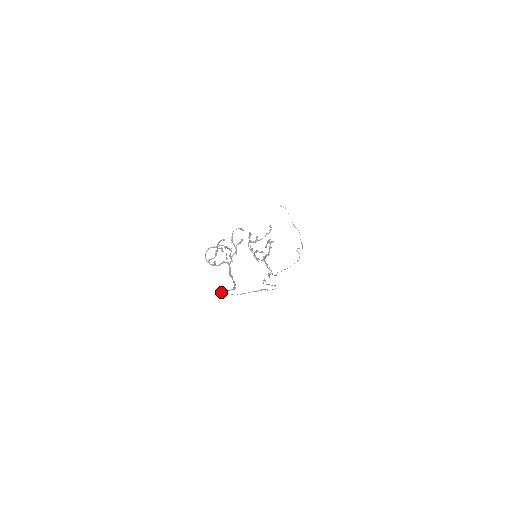
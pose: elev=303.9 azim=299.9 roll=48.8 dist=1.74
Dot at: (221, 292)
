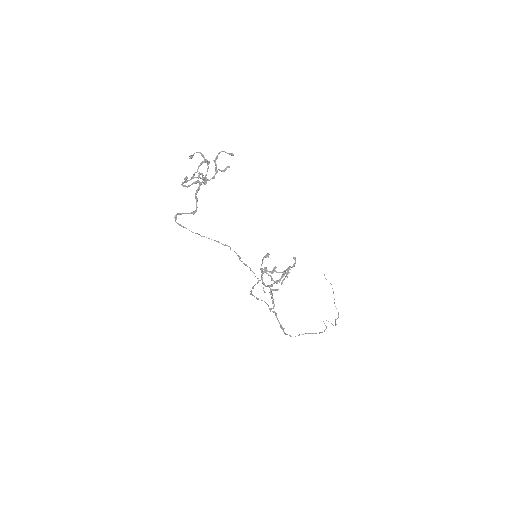
Dot at: (177, 214)
